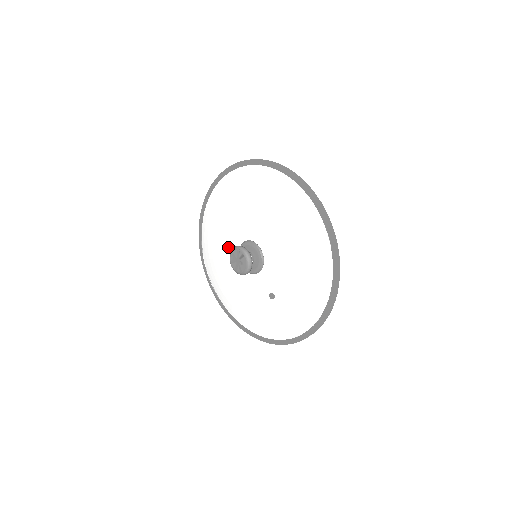
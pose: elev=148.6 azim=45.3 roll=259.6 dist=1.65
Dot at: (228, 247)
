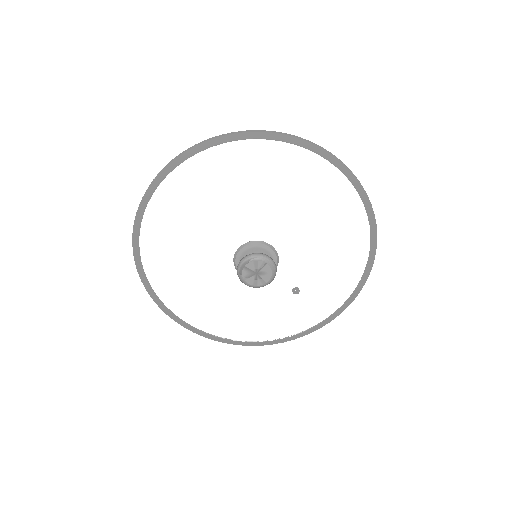
Dot at: (210, 262)
